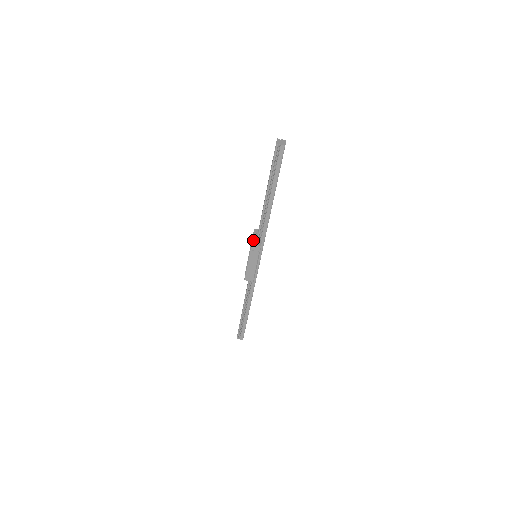
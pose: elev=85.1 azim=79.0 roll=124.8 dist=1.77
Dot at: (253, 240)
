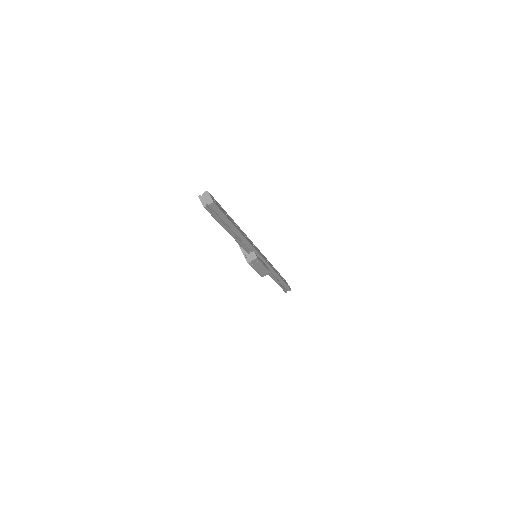
Dot at: (246, 257)
